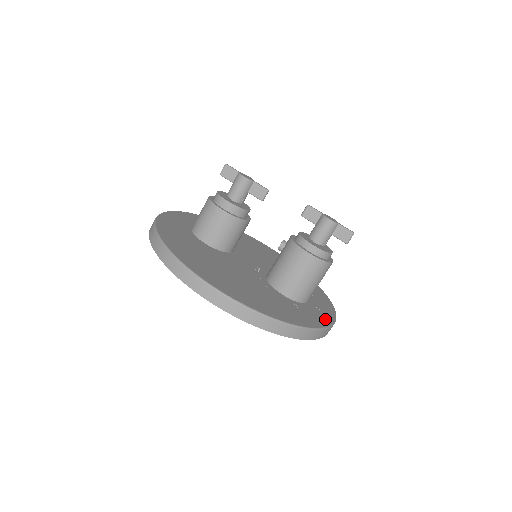
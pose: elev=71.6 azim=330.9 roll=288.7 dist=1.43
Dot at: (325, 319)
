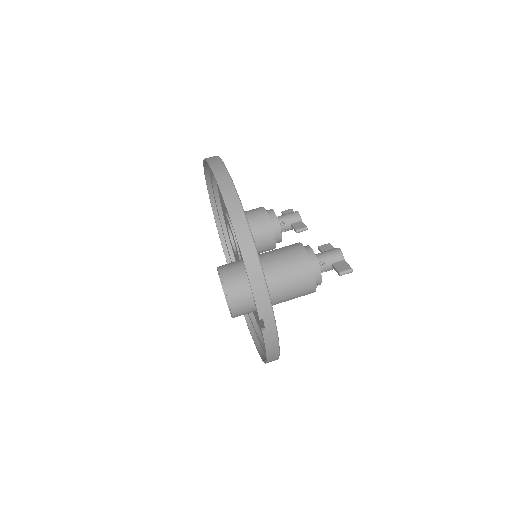
Dot at: occluded
